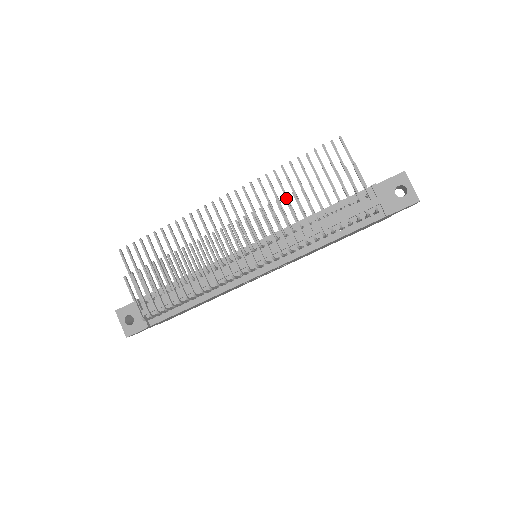
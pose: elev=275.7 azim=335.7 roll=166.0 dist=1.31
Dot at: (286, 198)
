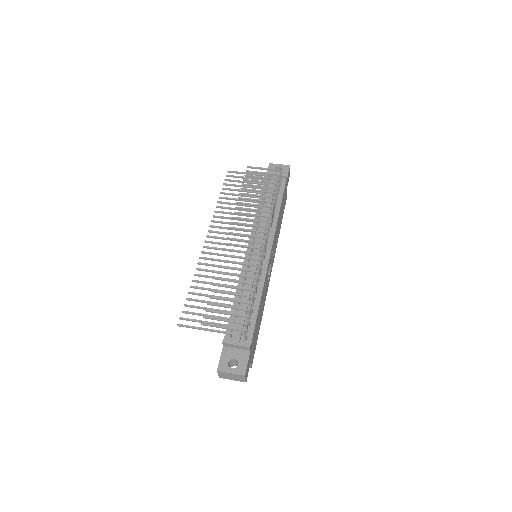
Dot at: (238, 202)
